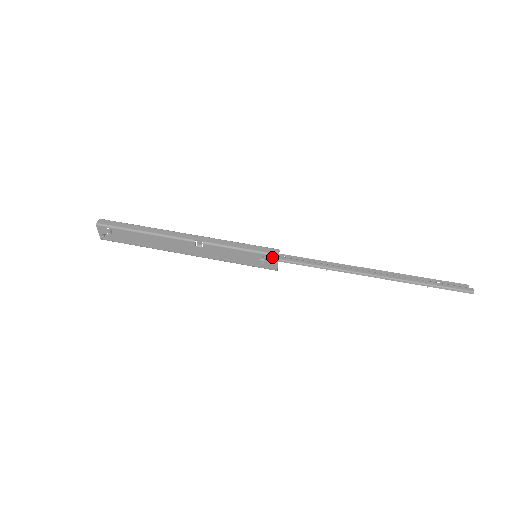
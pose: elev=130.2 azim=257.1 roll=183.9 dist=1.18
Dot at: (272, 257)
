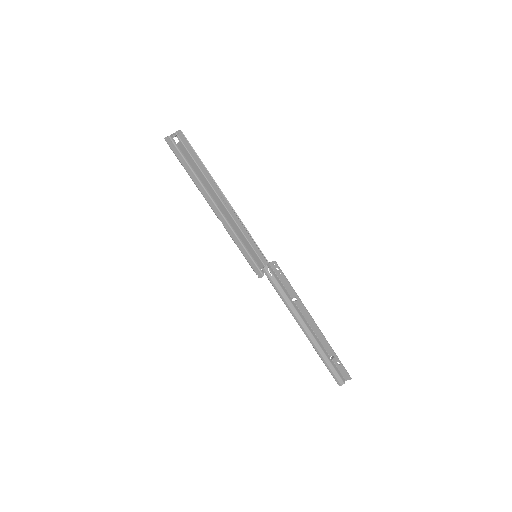
Dot at: (257, 273)
